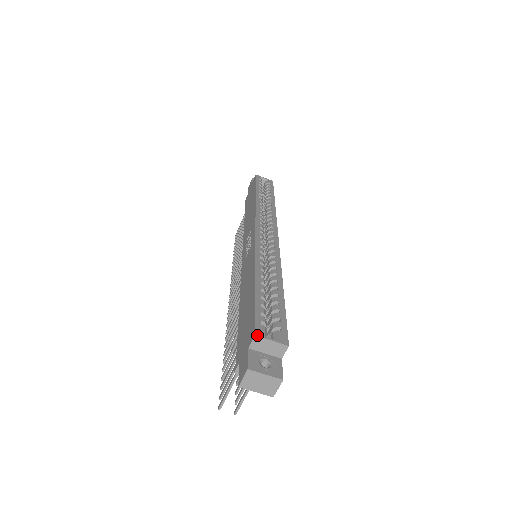
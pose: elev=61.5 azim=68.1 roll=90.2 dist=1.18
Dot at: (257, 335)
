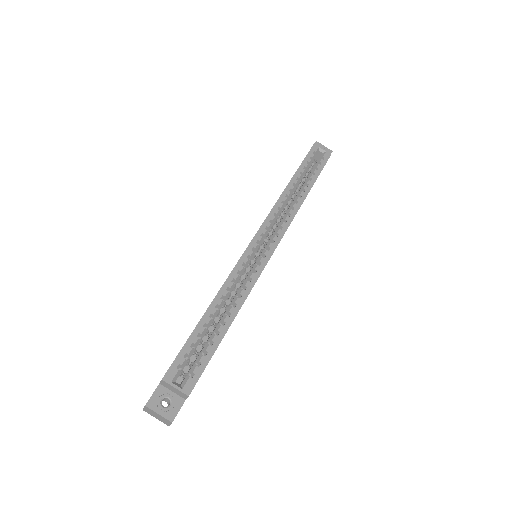
Dot at: (164, 380)
